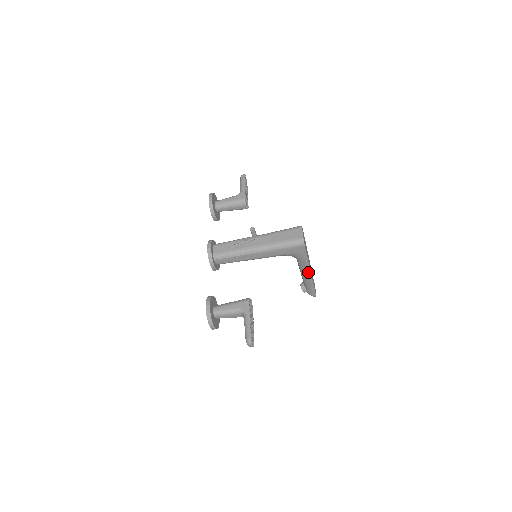
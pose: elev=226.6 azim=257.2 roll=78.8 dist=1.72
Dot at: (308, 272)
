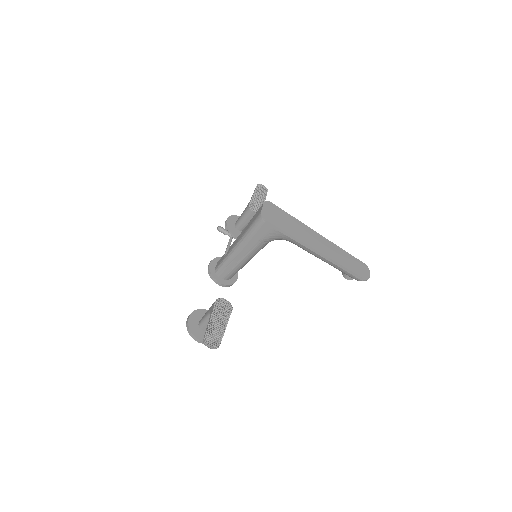
Dot at: (313, 251)
